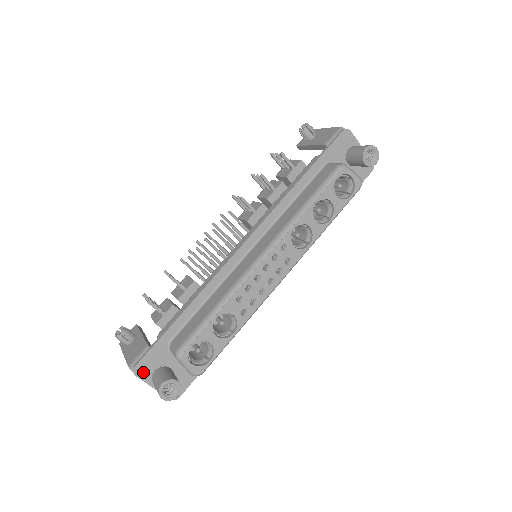
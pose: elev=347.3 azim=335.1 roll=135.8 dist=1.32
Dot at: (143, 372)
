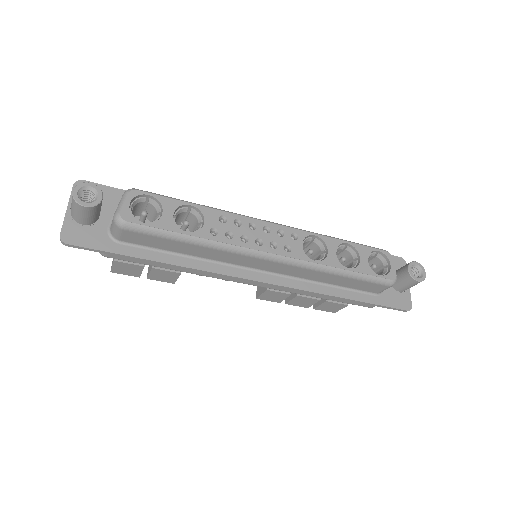
Dot at: occluded
